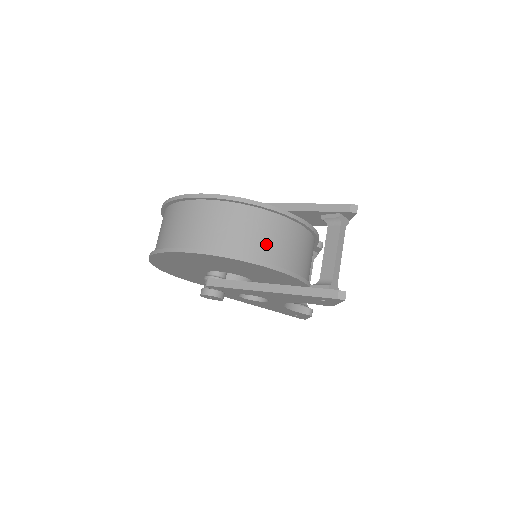
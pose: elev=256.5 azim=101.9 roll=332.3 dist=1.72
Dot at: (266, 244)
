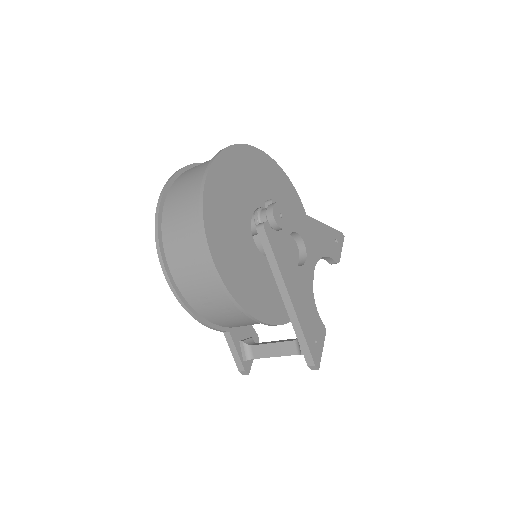
Dot at: (230, 322)
